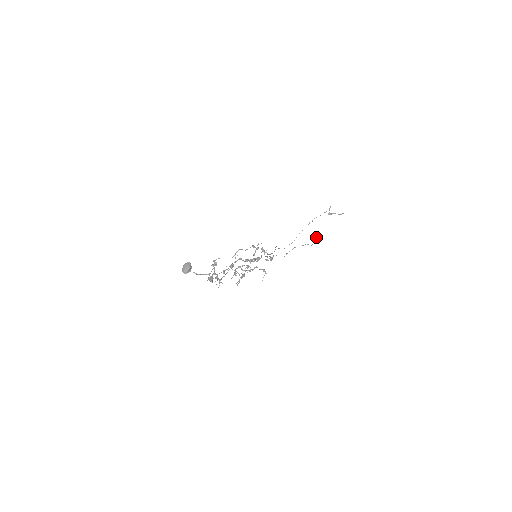
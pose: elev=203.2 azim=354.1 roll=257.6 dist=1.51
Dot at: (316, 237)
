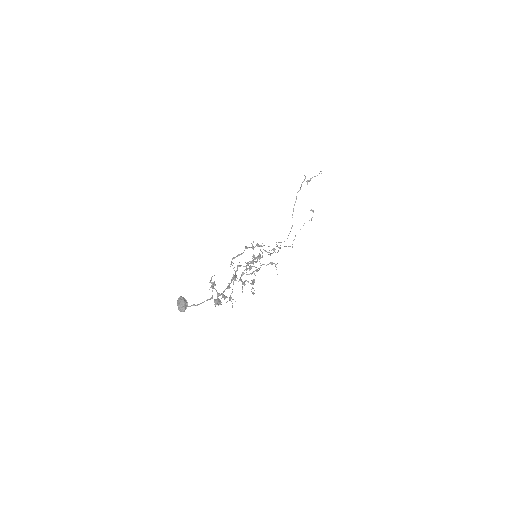
Dot at: (310, 210)
